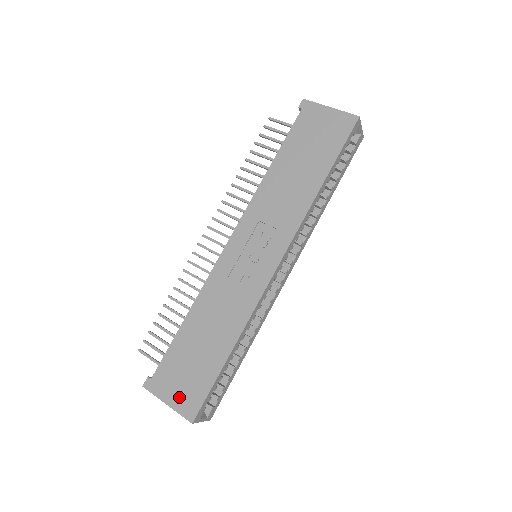
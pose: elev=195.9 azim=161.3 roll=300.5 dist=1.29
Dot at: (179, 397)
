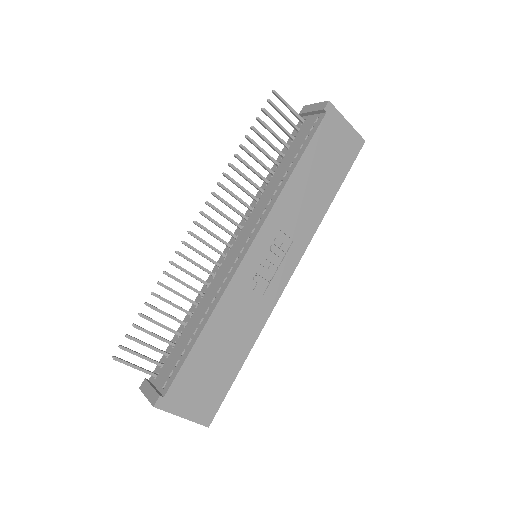
Dot at: (196, 408)
